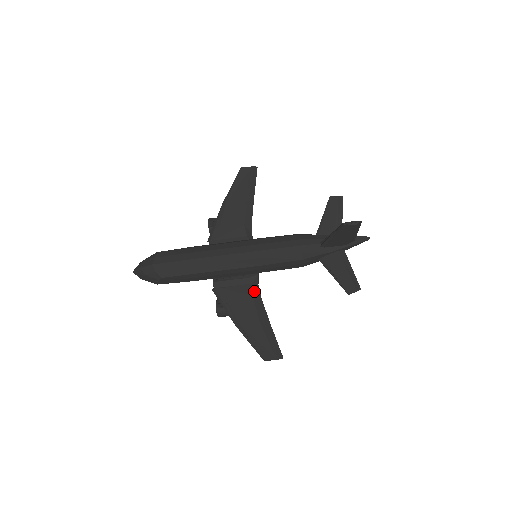
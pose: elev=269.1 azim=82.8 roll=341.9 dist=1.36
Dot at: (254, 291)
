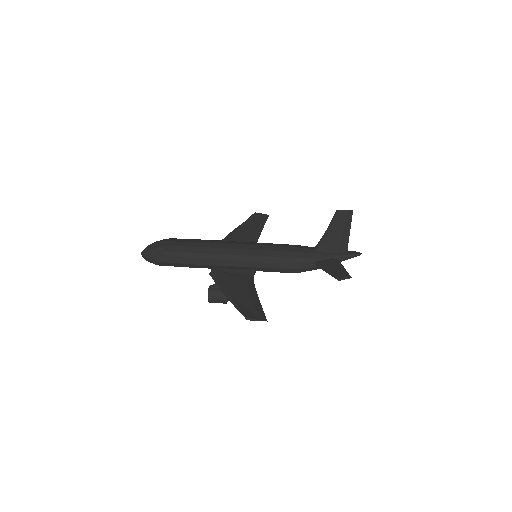
Dot at: (249, 278)
